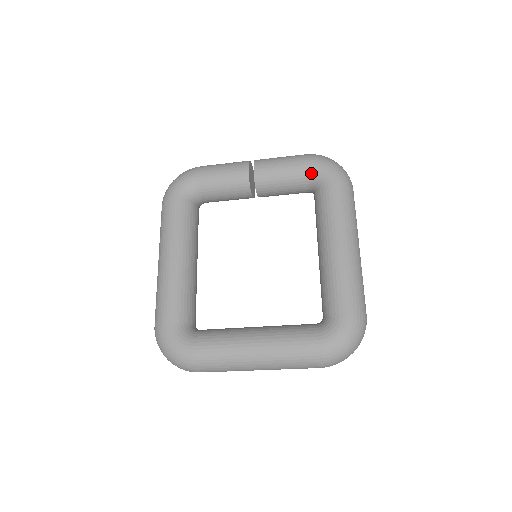
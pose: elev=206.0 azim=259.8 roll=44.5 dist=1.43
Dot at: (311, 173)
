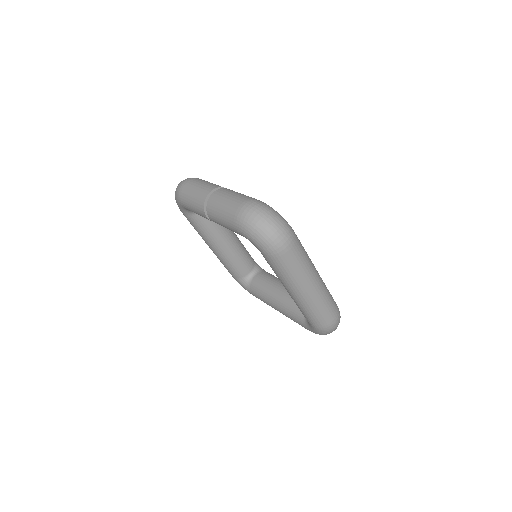
Dot at: occluded
